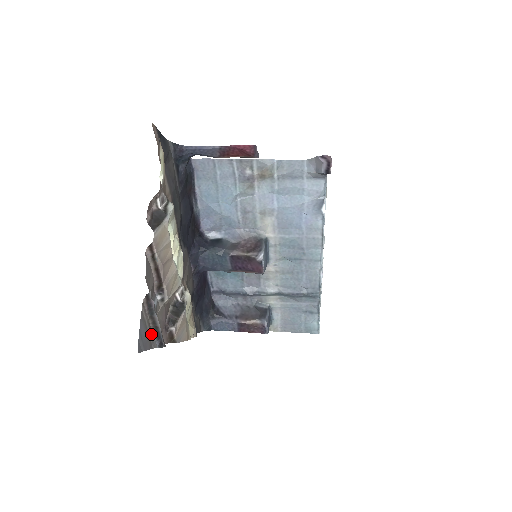
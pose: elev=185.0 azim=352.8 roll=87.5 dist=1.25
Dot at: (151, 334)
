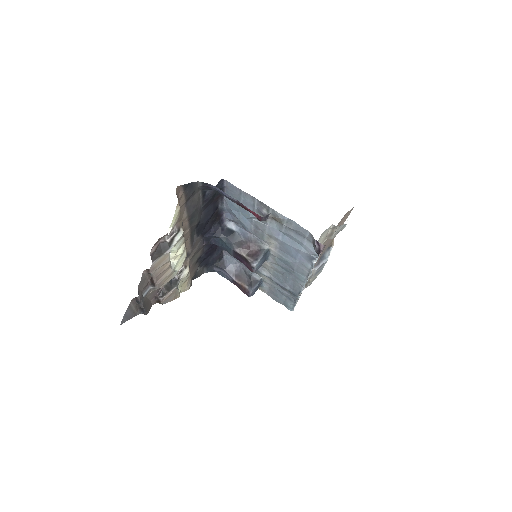
Dot at: (137, 310)
